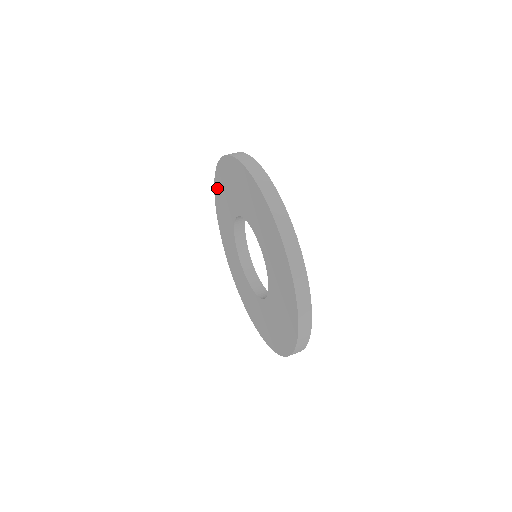
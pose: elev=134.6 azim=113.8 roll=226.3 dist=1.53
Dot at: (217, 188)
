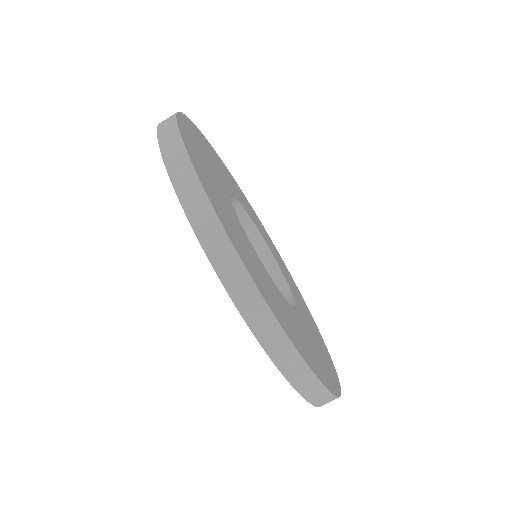
Dot at: occluded
